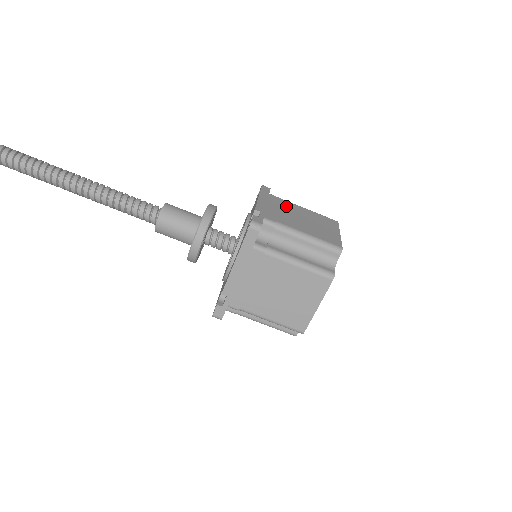
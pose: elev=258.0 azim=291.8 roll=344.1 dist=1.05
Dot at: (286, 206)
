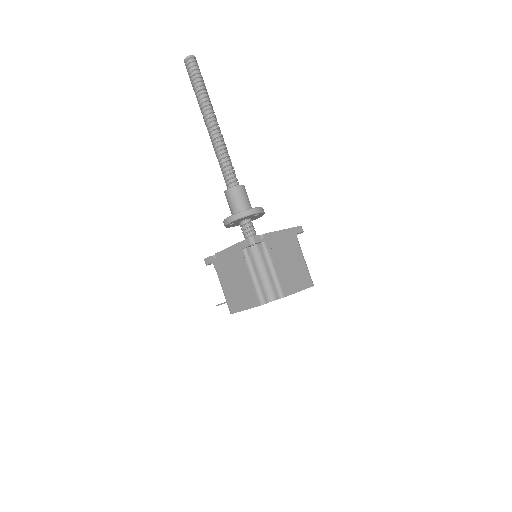
Dot at: occluded
